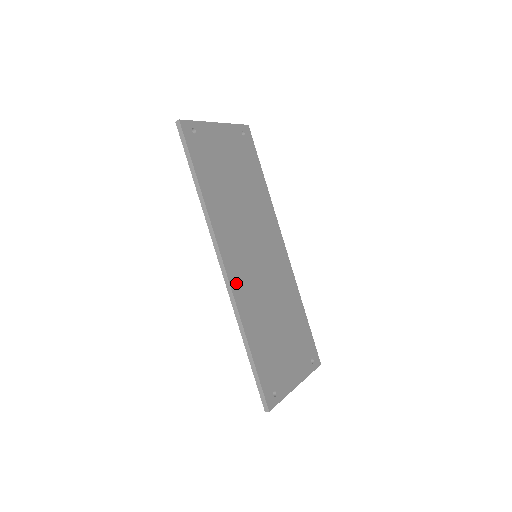
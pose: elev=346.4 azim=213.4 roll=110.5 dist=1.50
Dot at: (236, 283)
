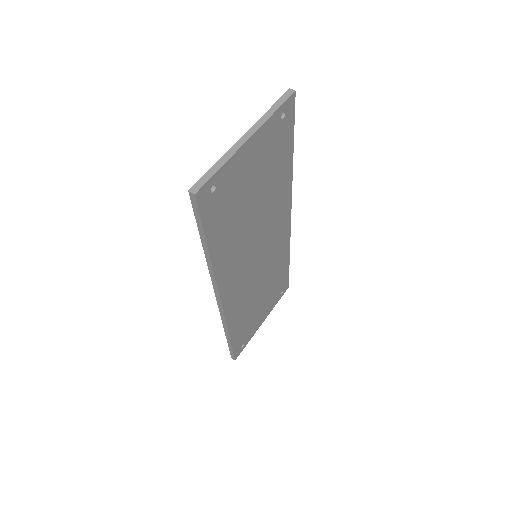
Dot at: (229, 304)
